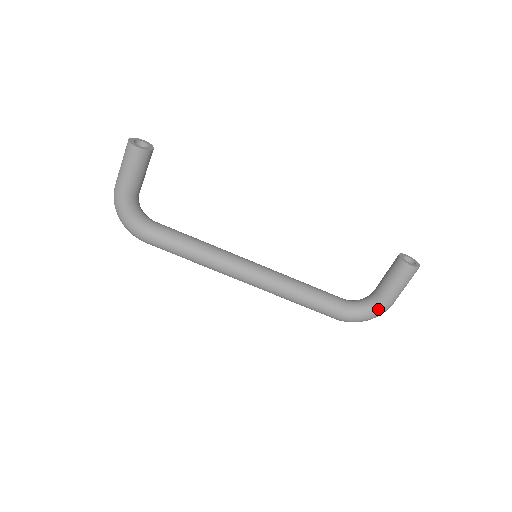
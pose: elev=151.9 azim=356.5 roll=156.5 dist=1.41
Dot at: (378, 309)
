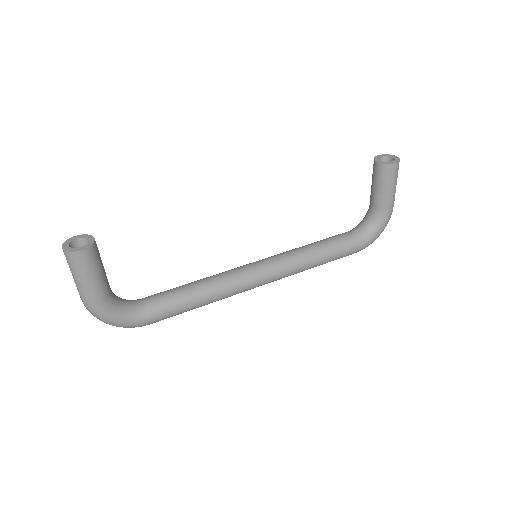
Dot at: (385, 219)
